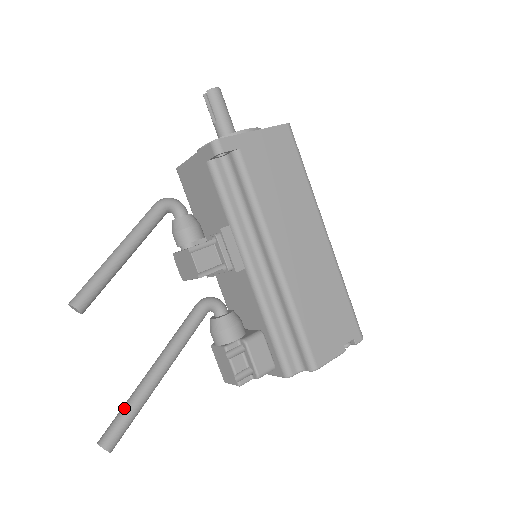
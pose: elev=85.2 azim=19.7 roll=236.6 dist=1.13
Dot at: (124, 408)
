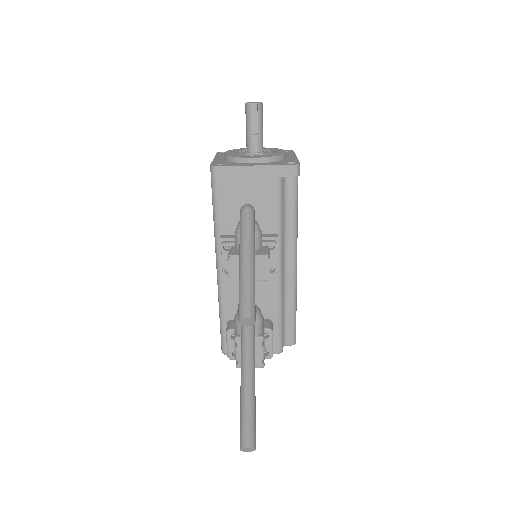
Dot at: (251, 408)
